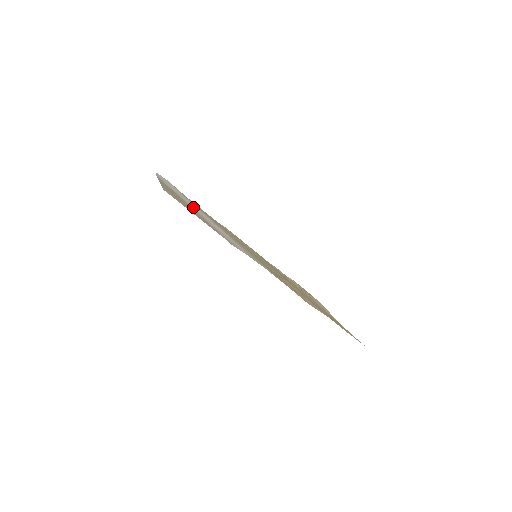
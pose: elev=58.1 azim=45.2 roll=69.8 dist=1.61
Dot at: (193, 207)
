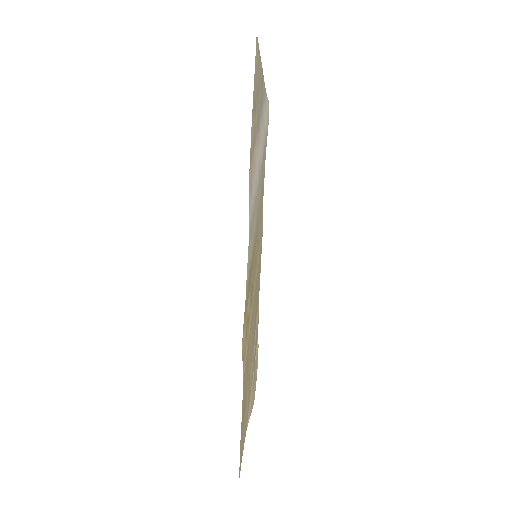
Dot at: occluded
